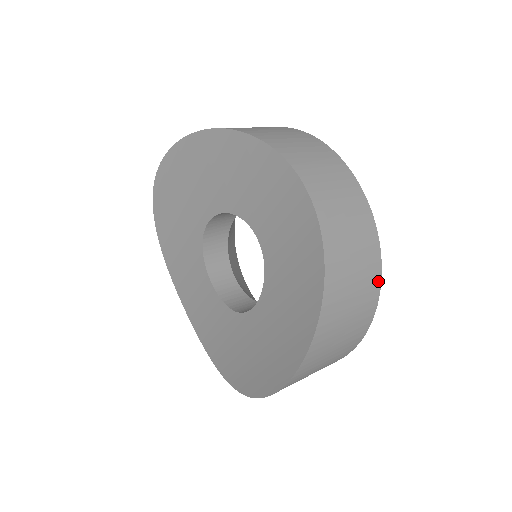
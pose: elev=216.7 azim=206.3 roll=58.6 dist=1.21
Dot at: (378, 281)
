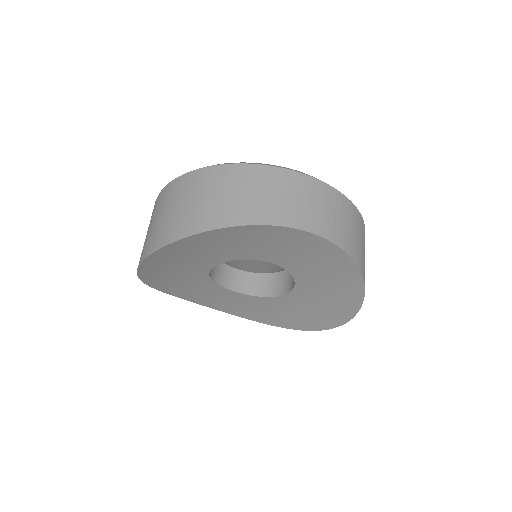
Dot at: occluded
